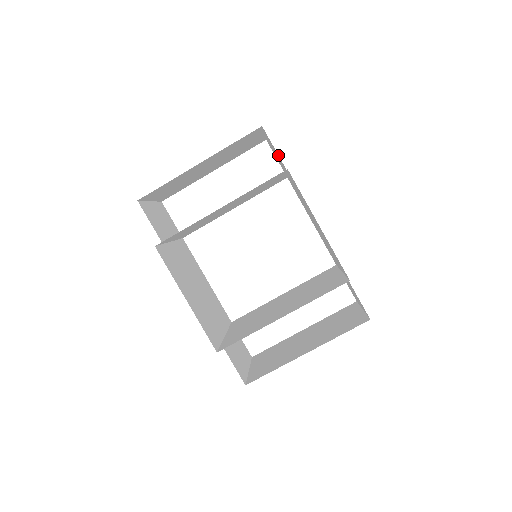
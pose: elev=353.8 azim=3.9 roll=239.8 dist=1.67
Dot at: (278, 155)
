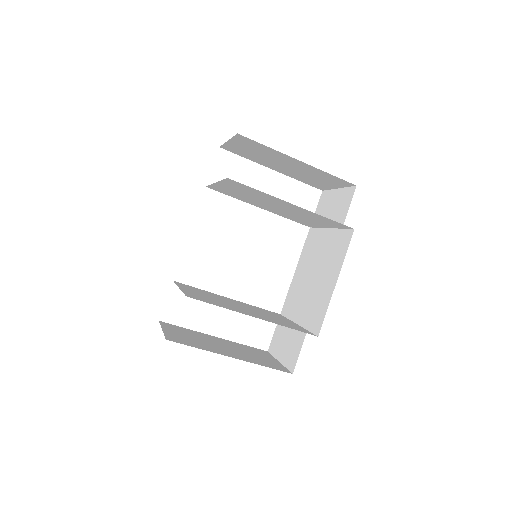
Dot at: occluded
